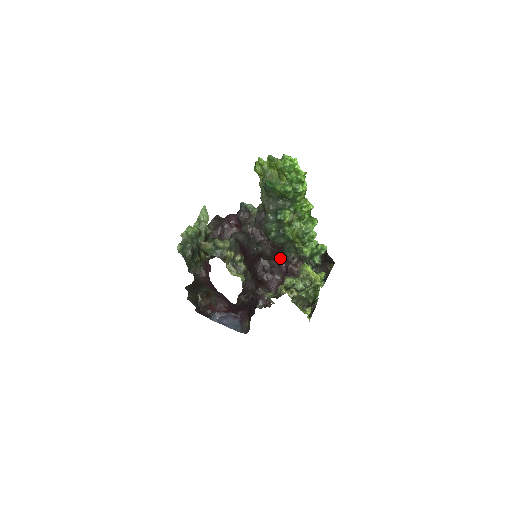
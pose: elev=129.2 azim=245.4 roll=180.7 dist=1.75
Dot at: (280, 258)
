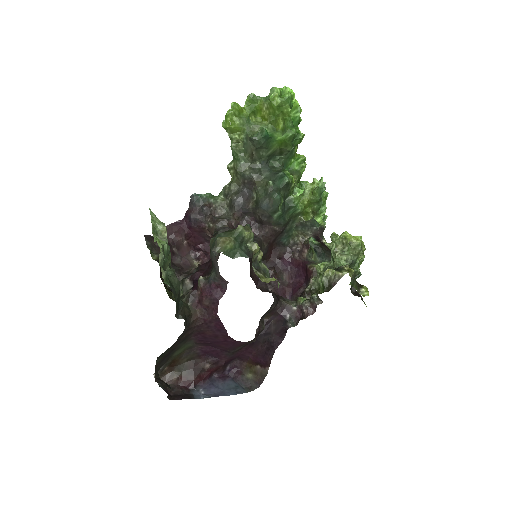
Dot at: (276, 252)
